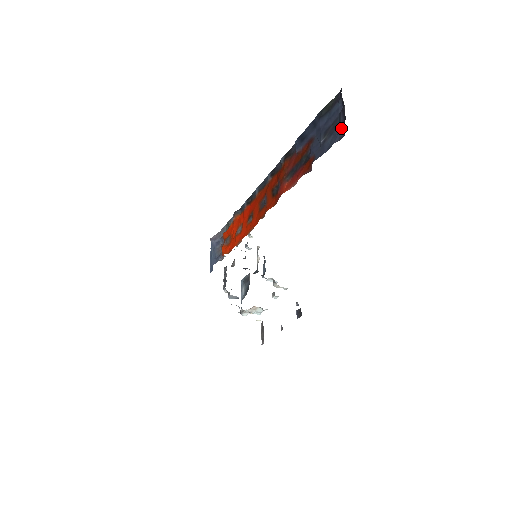
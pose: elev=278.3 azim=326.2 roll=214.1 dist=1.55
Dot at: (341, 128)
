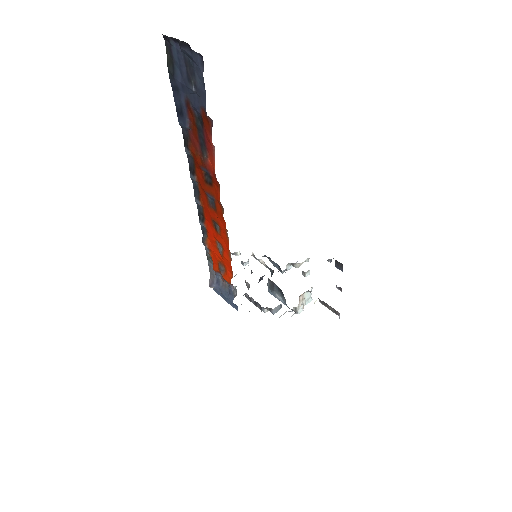
Dot at: (194, 57)
